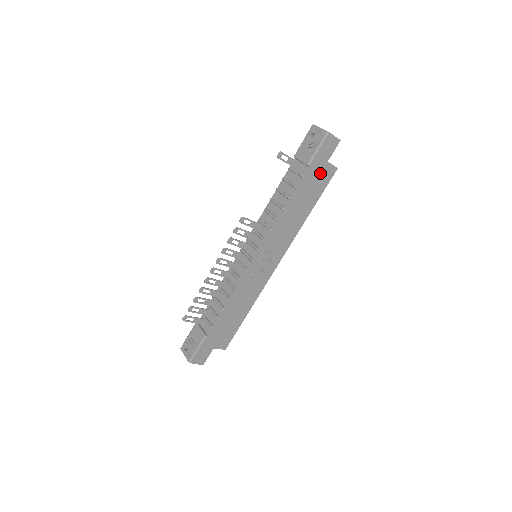
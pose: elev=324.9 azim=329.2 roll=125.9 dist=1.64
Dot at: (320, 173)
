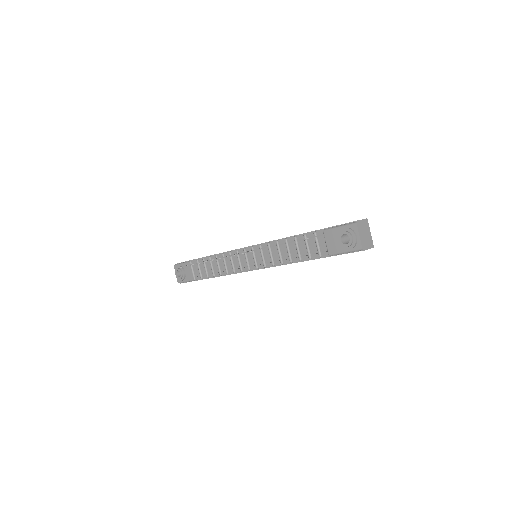
Dot at: occluded
